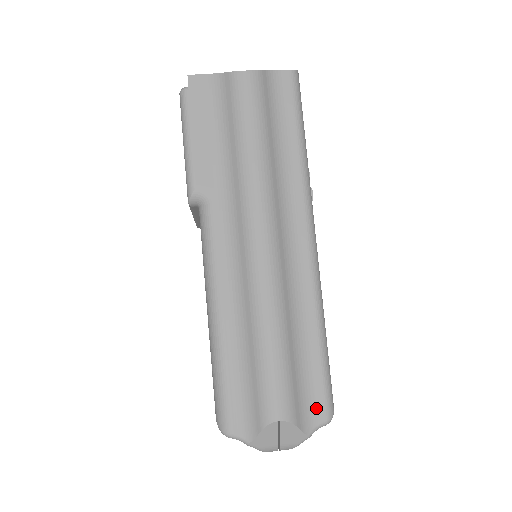
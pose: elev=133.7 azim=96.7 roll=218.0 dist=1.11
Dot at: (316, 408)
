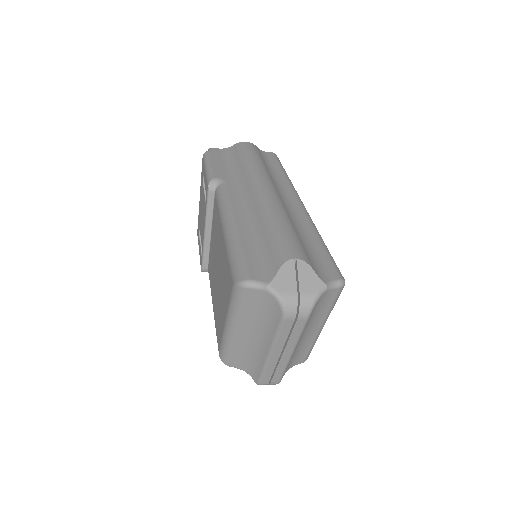
Dot at: (328, 271)
